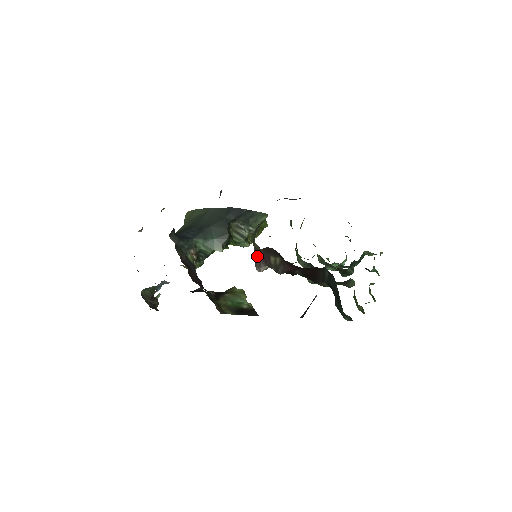
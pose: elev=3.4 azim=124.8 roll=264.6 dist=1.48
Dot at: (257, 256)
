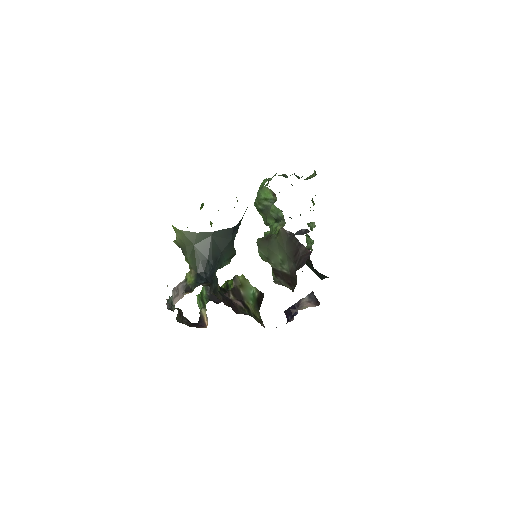
Dot at: occluded
